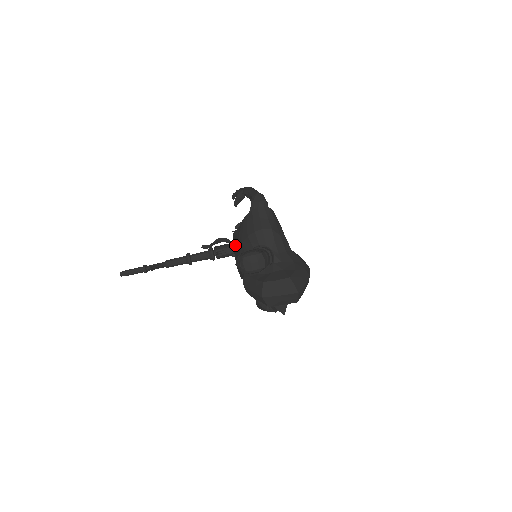
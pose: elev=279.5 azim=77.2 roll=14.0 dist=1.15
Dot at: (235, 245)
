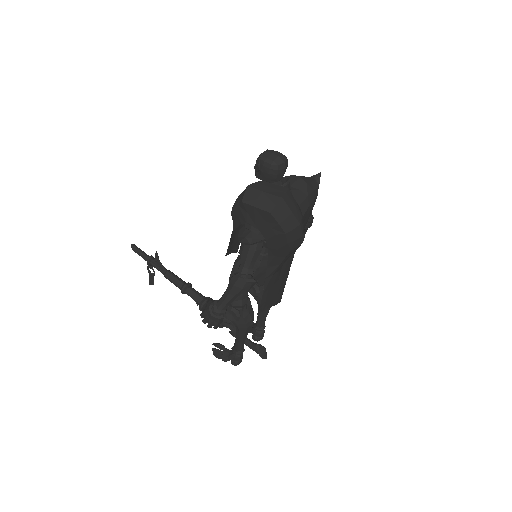
Dot at: occluded
